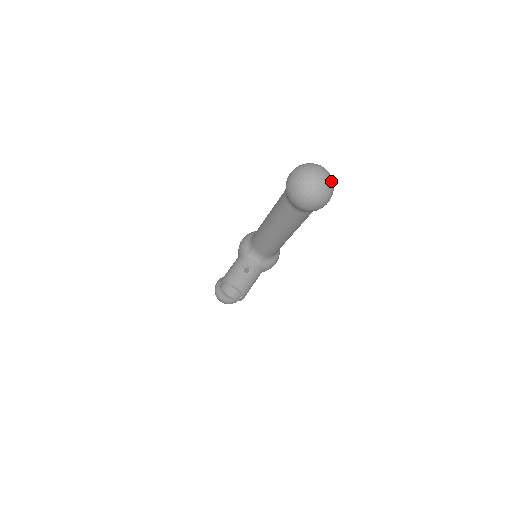
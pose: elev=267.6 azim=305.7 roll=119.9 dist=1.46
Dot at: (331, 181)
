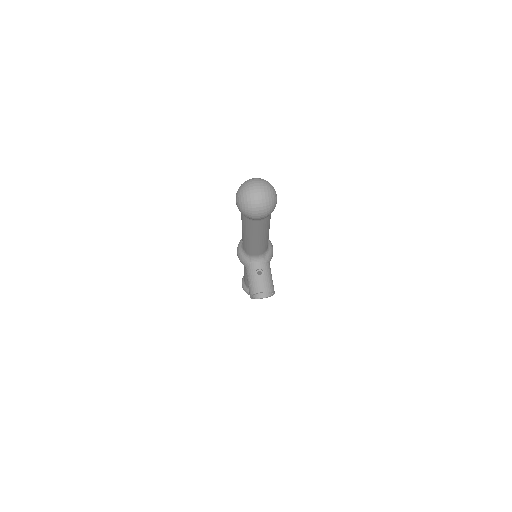
Dot at: (267, 184)
